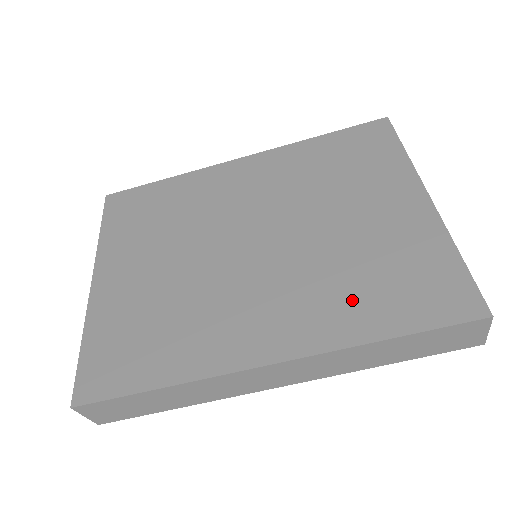
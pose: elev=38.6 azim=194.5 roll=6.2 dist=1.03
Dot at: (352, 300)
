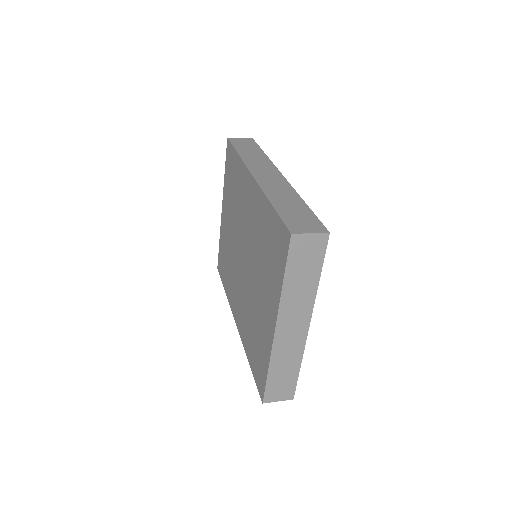
Dot at: (249, 335)
